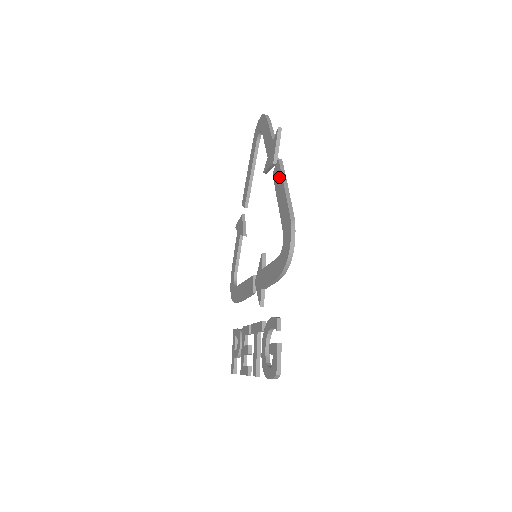
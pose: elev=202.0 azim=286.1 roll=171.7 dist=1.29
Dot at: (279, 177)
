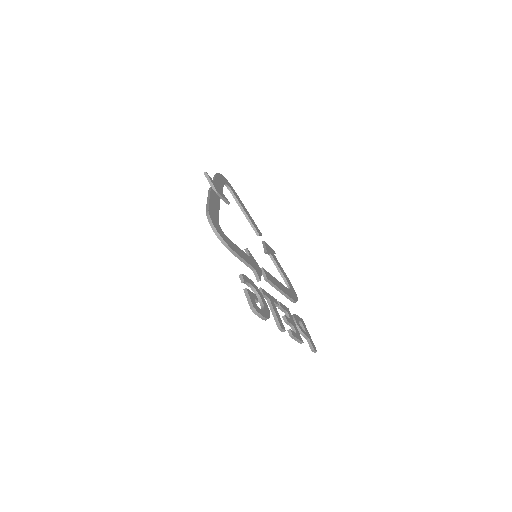
Dot at: occluded
